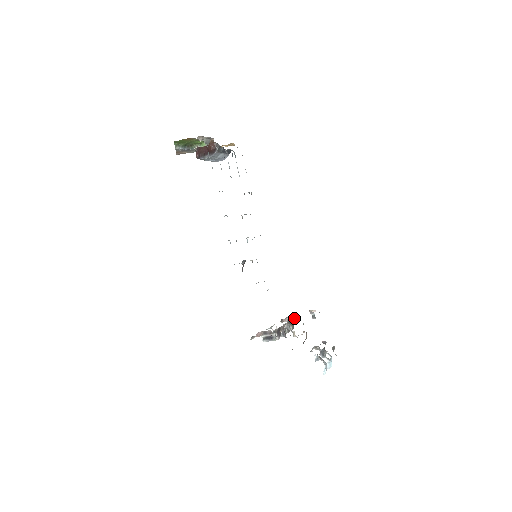
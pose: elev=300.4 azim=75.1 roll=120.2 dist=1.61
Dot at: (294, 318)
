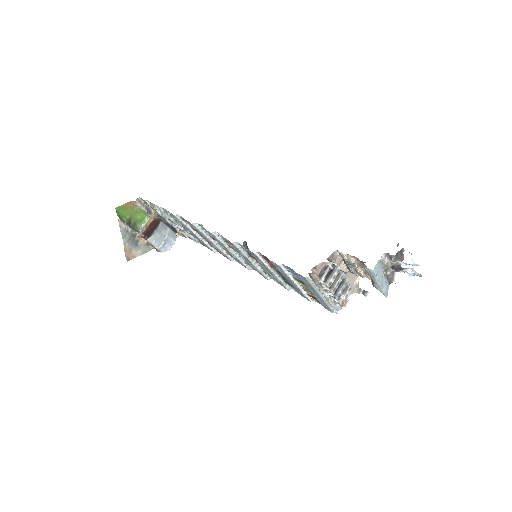
Dot at: occluded
